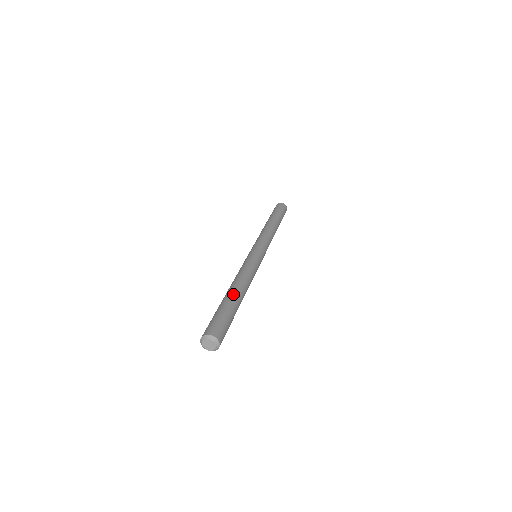
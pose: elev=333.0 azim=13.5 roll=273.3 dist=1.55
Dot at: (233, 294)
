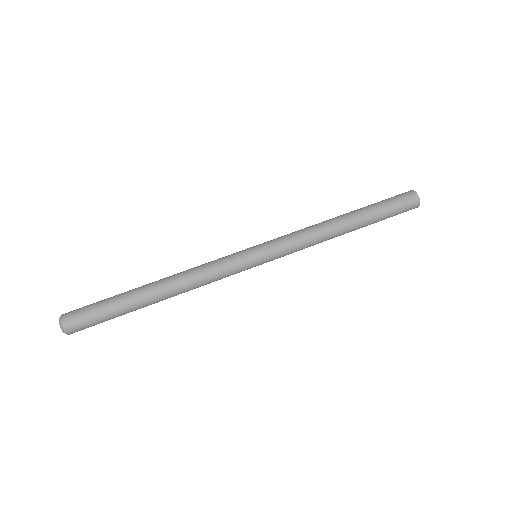
Dot at: (142, 293)
